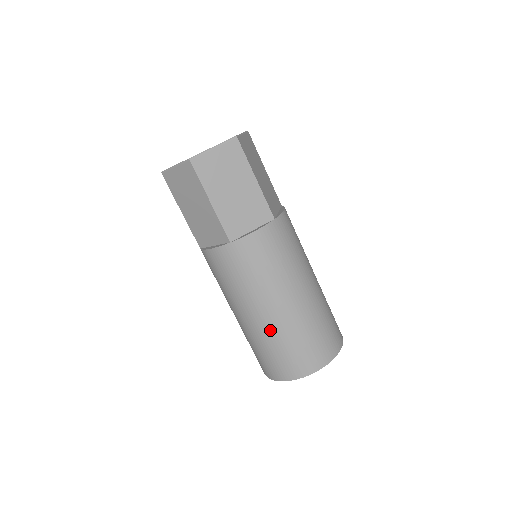
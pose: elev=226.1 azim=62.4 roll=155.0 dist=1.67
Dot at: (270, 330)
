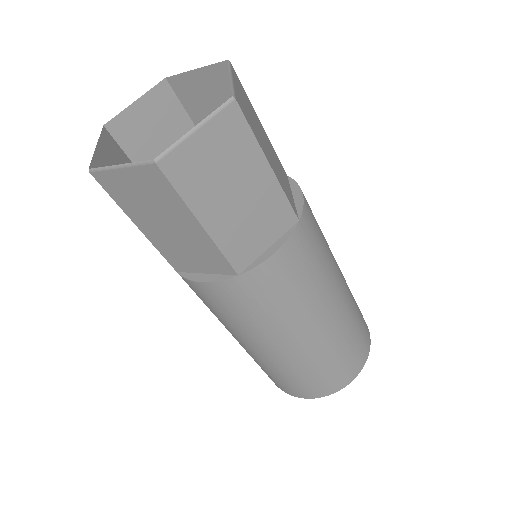
Dot at: (295, 360)
